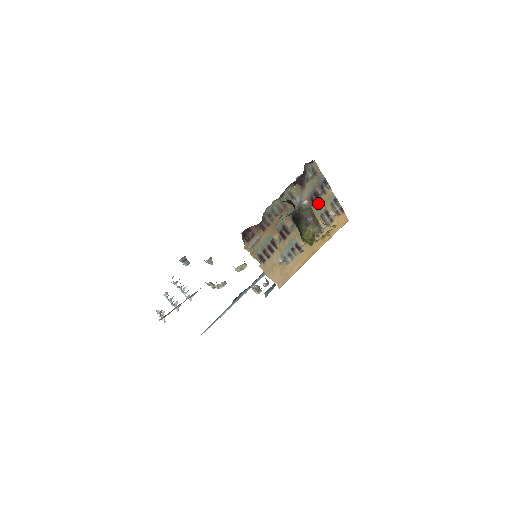
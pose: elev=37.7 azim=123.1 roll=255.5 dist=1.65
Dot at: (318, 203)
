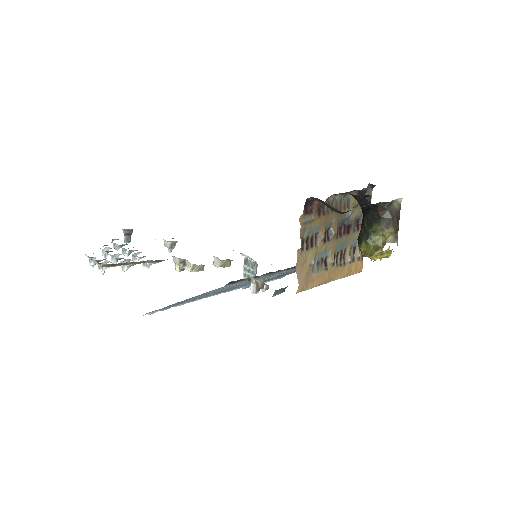
Dot at: (356, 232)
